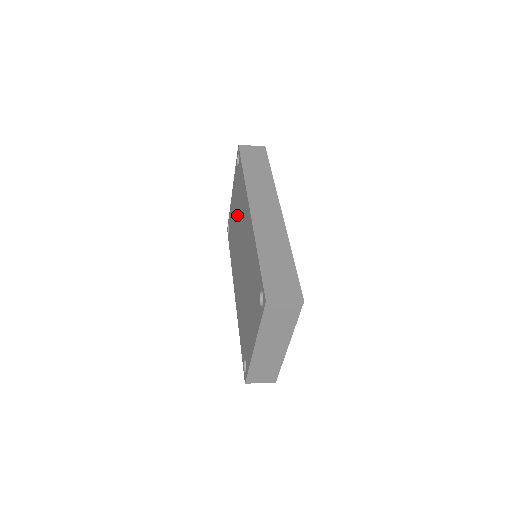
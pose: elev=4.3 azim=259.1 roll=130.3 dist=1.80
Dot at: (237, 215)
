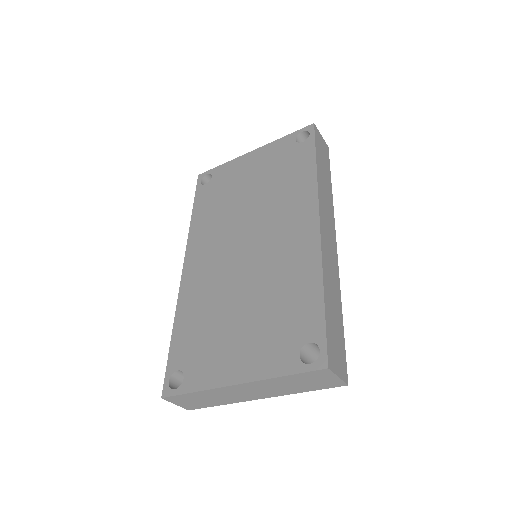
Dot at: (258, 191)
